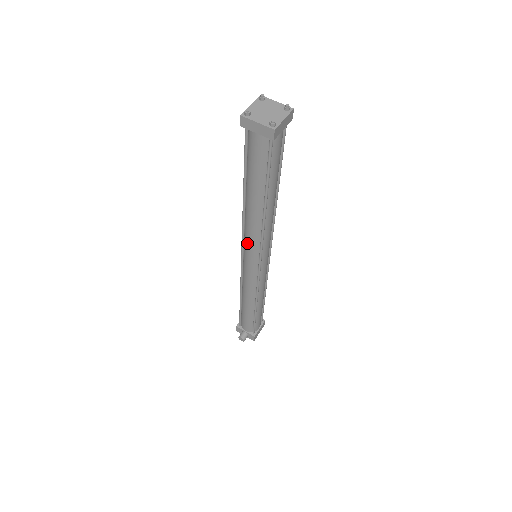
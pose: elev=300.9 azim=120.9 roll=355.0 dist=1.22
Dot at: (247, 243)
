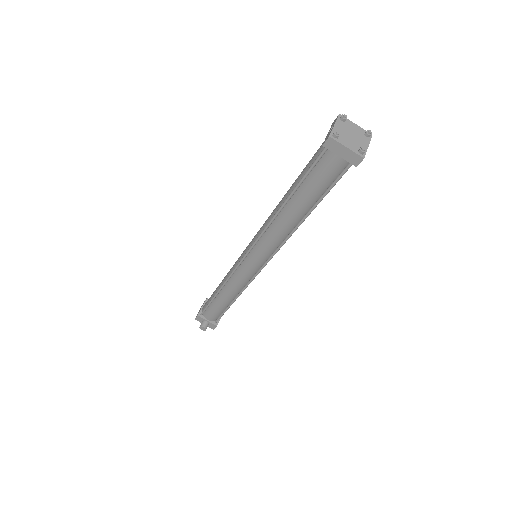
Dot at: (260, 247)
